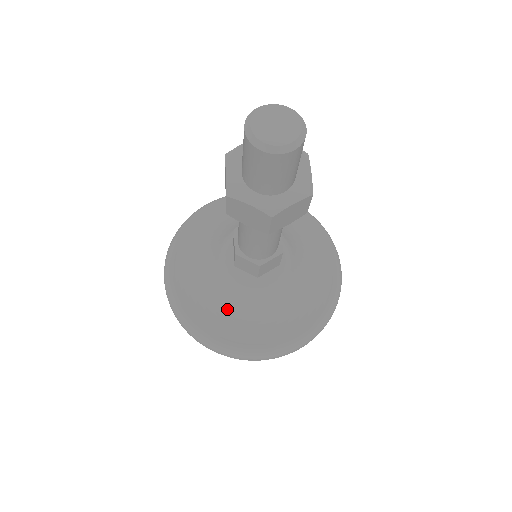
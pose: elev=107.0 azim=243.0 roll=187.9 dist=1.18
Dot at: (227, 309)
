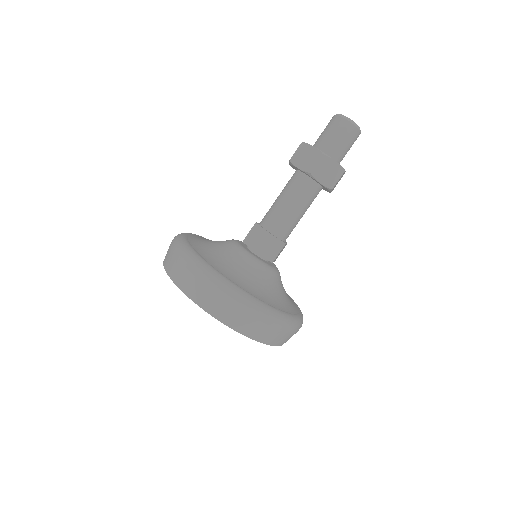
Dot at: (219, 255)
